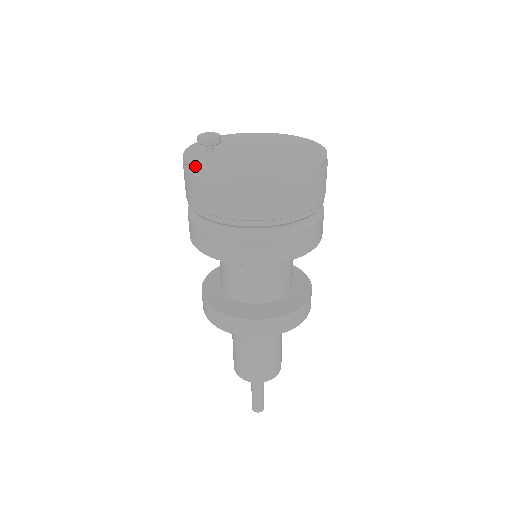
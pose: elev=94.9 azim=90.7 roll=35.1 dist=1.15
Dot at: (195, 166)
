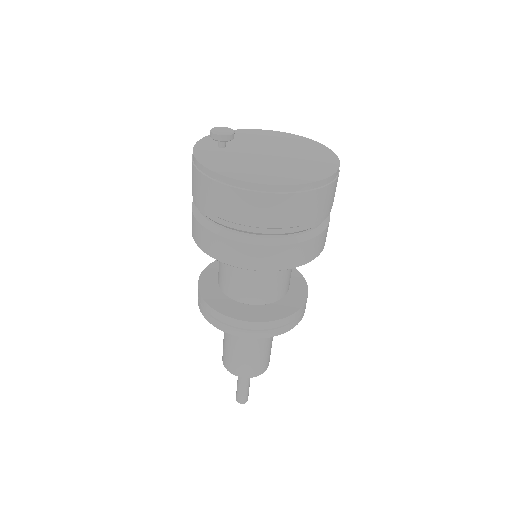
Dot at: (199, 161)
